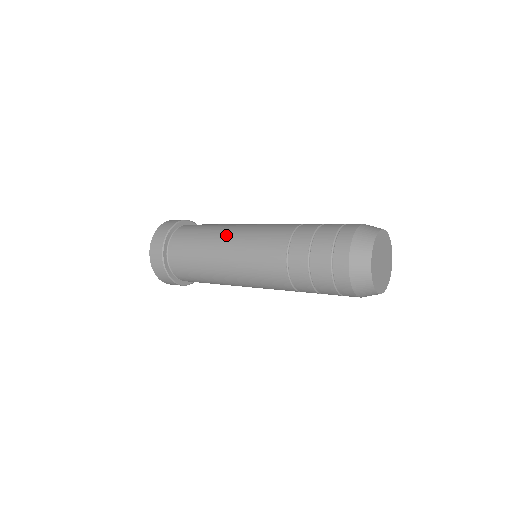
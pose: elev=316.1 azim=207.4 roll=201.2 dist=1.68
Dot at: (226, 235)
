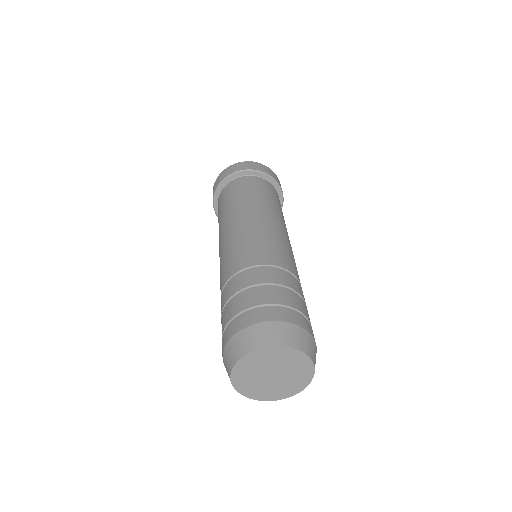
Dot at: (246, 214)
